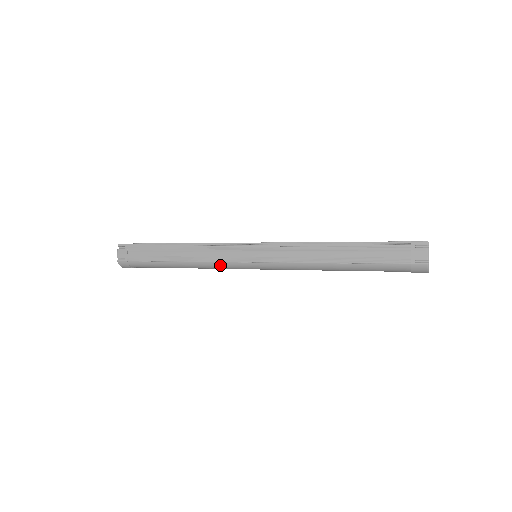
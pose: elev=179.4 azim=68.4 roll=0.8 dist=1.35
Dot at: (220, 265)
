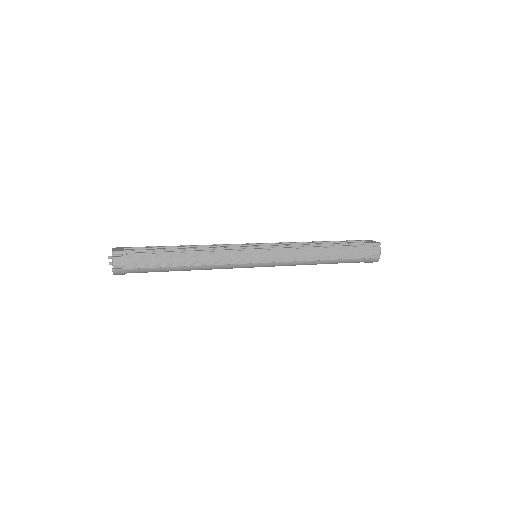
Dot at: (229, 267)
